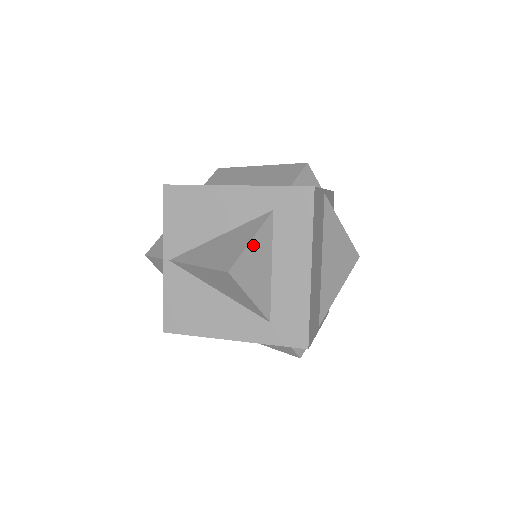
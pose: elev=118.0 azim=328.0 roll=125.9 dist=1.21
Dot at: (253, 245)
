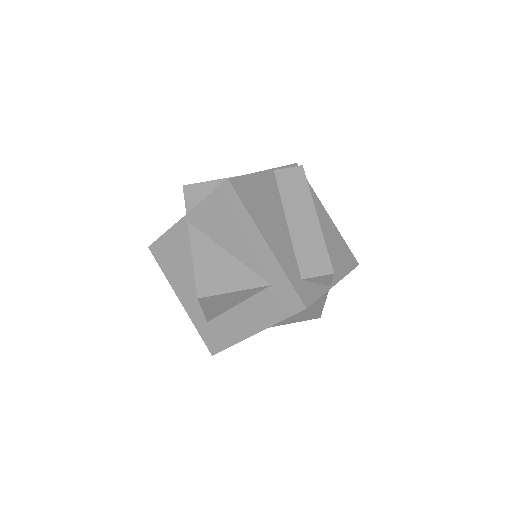
Dot at: (233, 294)
